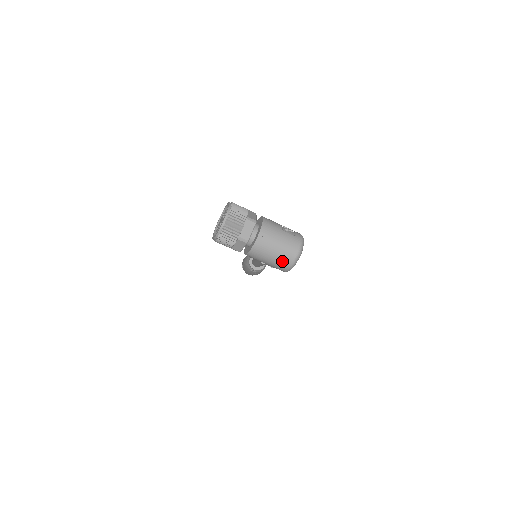
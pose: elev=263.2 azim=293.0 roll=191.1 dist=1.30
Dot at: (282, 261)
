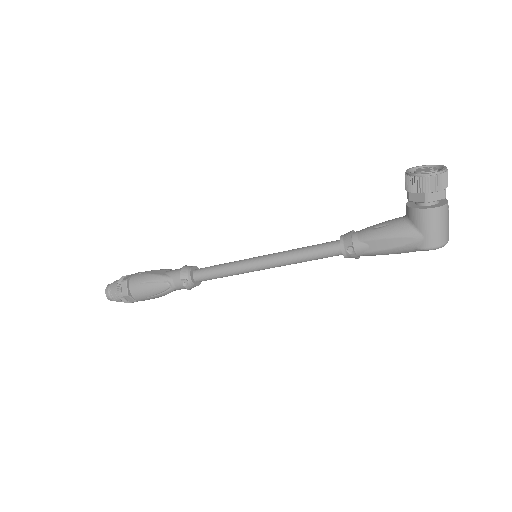
Dot at: (444, 235)
